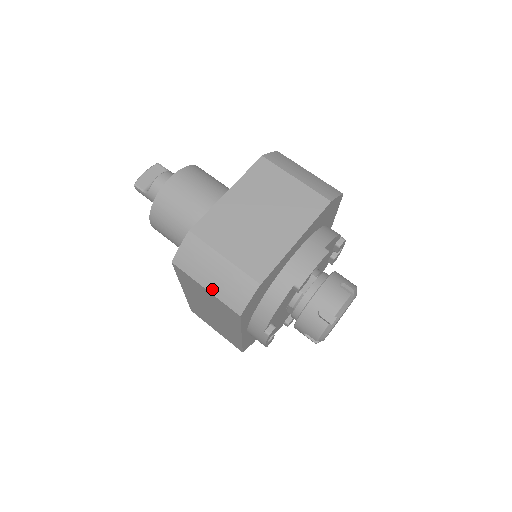
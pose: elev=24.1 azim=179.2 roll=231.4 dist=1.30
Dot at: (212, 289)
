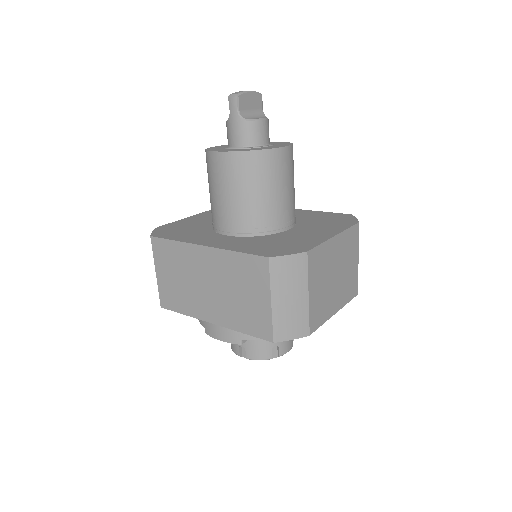
Dot at: (276, 307)
